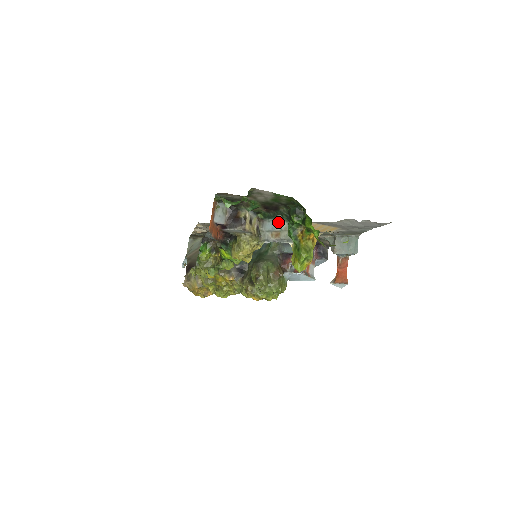
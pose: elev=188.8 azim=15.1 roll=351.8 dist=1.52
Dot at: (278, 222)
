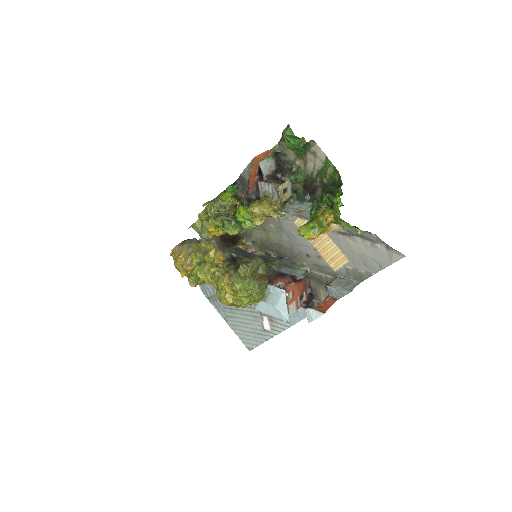
Dot at: (306, 206)
